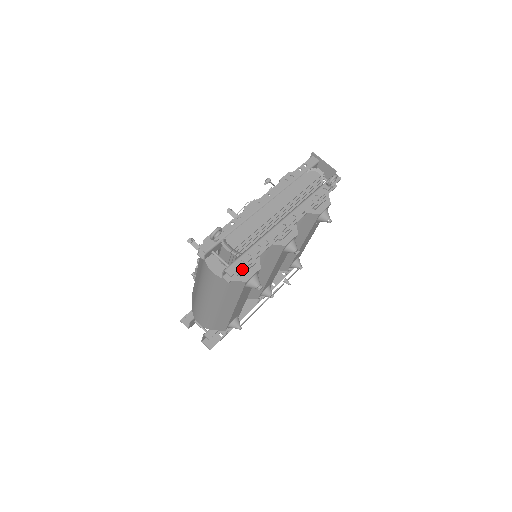
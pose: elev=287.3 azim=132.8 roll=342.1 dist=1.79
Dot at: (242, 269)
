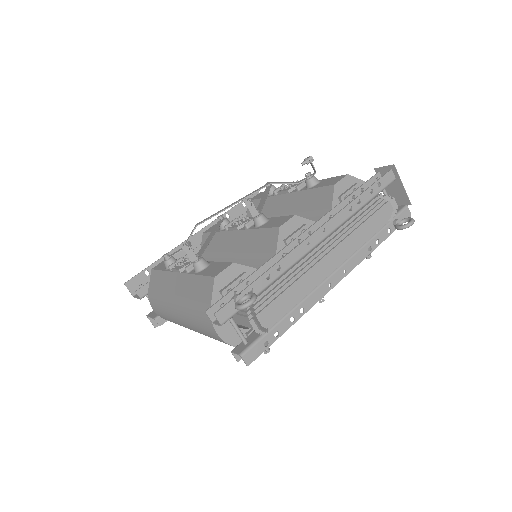
Dot at: occluded
